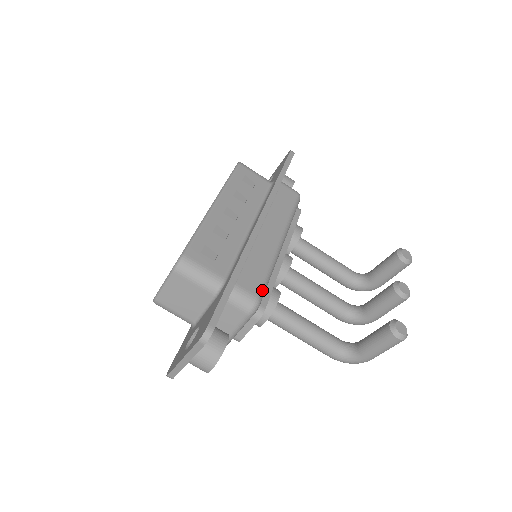
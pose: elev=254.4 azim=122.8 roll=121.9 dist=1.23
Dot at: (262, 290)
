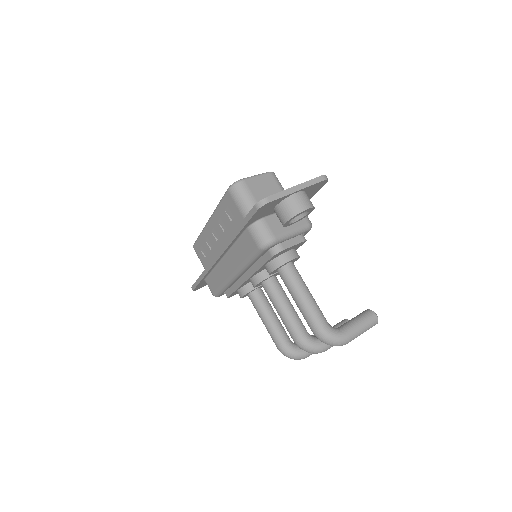
Dot at: occluded
